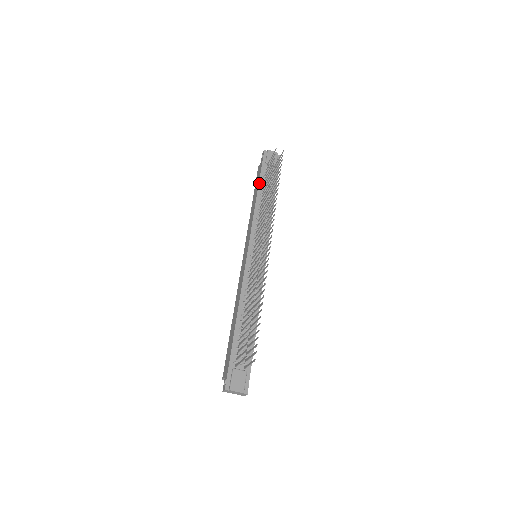
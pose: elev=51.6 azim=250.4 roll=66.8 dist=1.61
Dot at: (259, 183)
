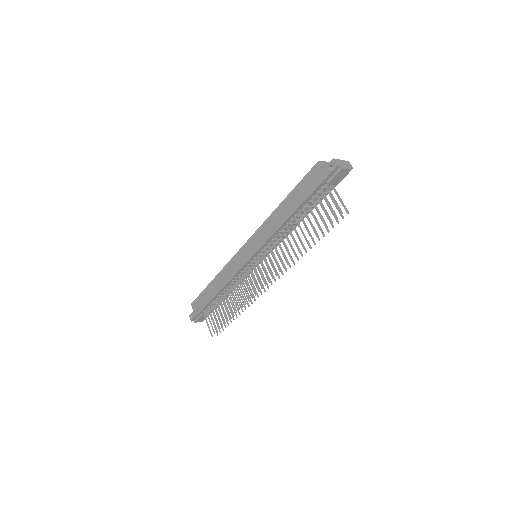
Dot at: (302, 204)
